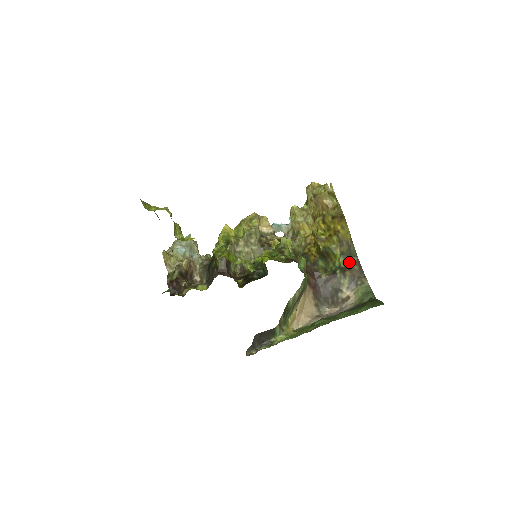
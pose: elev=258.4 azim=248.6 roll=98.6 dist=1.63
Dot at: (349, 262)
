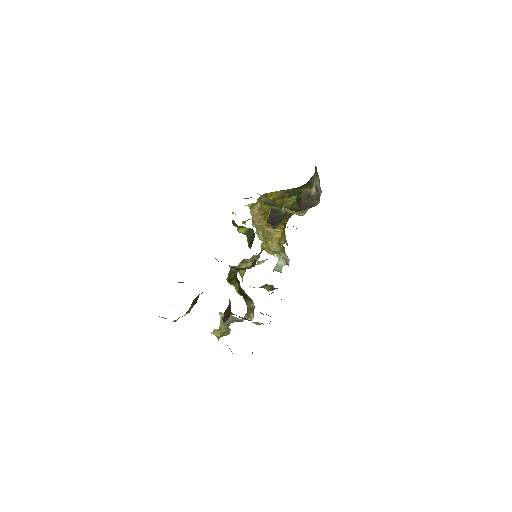
Dot at: (297, 192)
